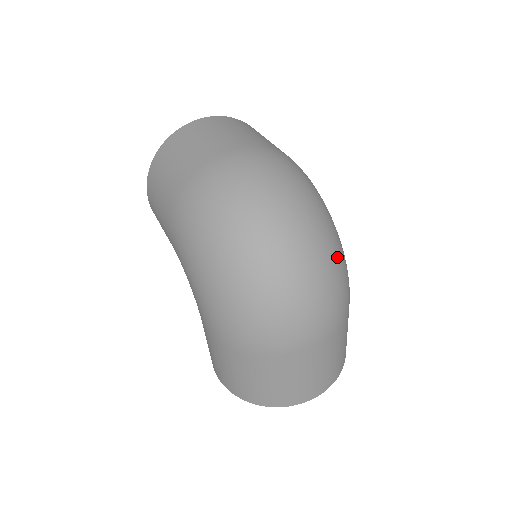
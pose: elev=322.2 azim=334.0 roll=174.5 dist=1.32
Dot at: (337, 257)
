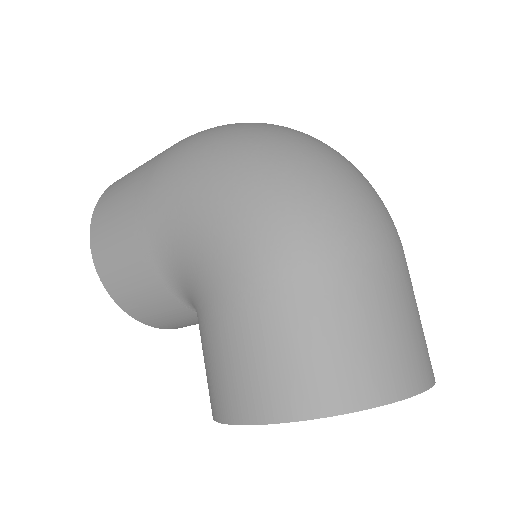
Dot at: occluded
